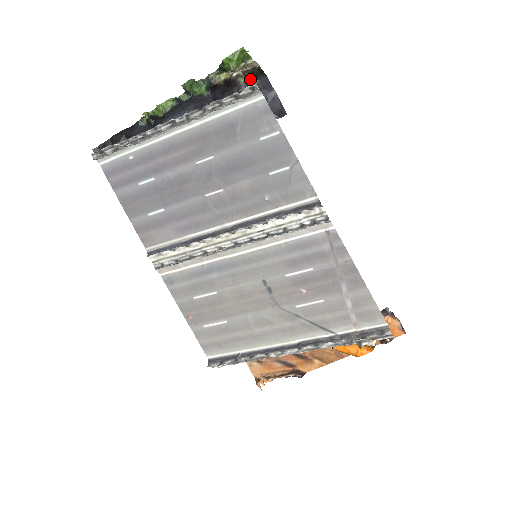
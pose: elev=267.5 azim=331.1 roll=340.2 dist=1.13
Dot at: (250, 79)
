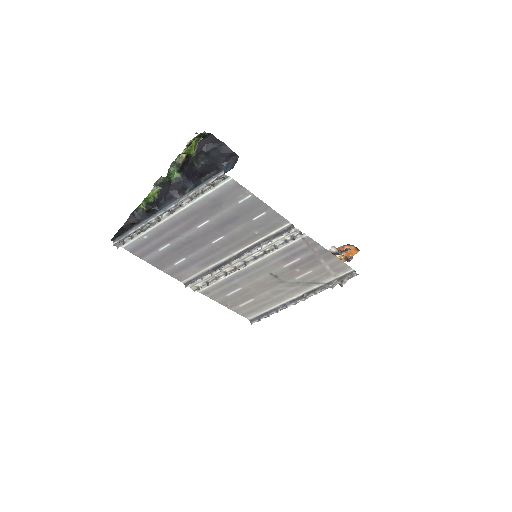
Dot at: (200, 140)
